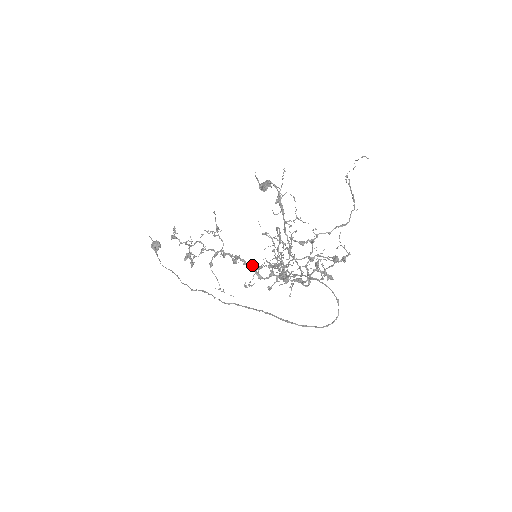
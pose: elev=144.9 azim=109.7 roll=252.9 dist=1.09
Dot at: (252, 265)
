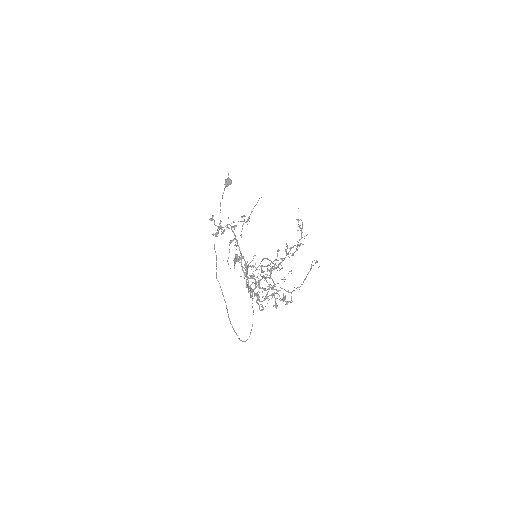
Dot at: (242, 268)
